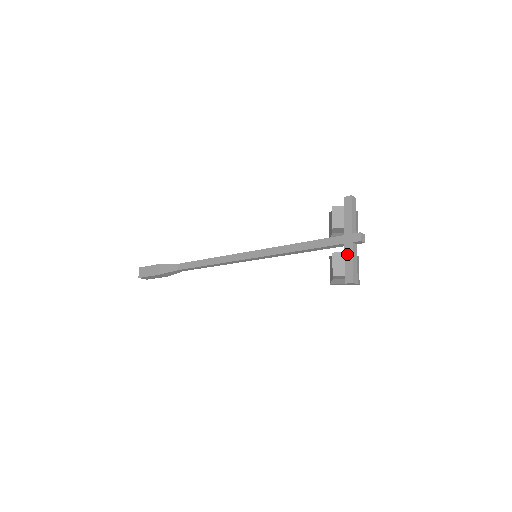
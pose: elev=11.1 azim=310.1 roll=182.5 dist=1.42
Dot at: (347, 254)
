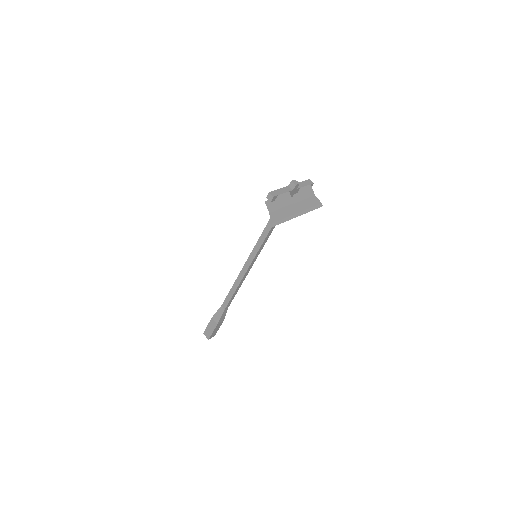
Dot at: occluded
